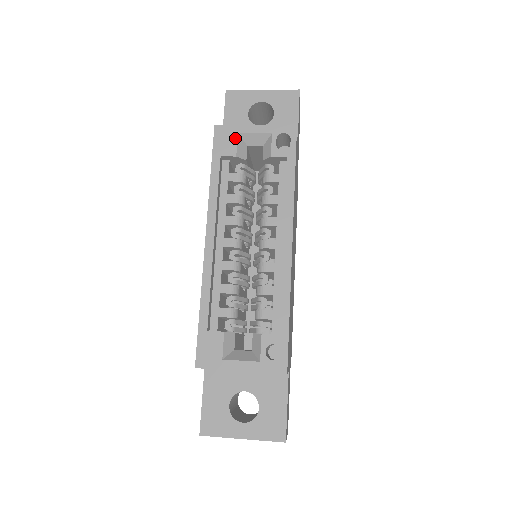
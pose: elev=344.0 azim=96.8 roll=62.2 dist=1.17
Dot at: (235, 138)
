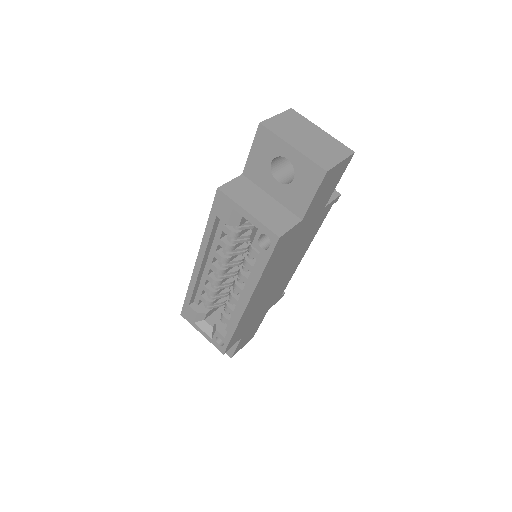
Dot at: (230, 211)
